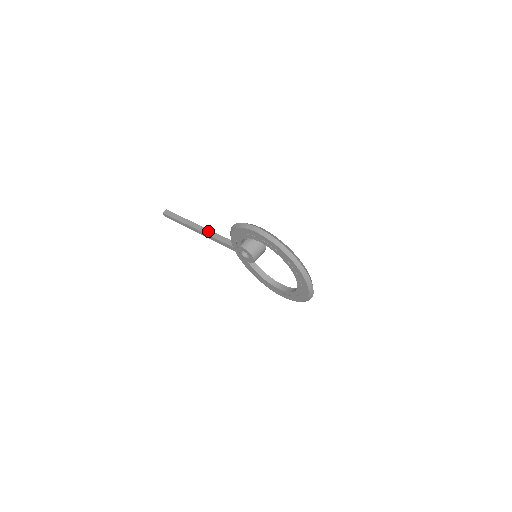
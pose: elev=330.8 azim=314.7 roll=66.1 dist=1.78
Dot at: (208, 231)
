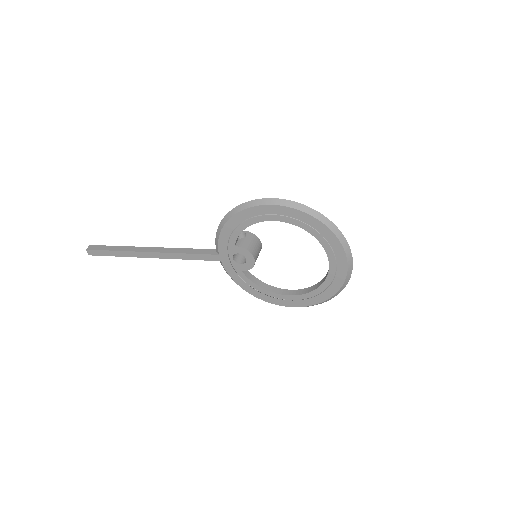
Dot at: (170, 249)
